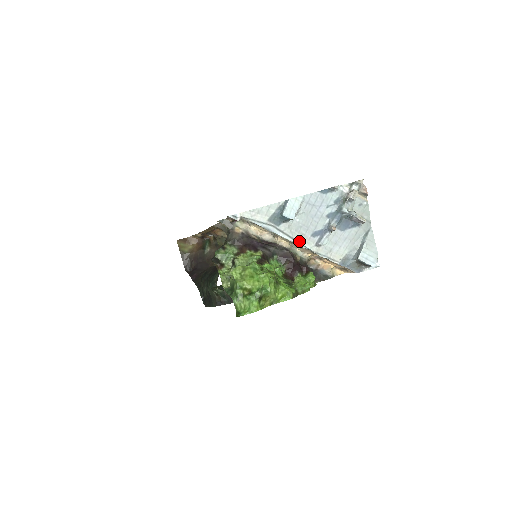
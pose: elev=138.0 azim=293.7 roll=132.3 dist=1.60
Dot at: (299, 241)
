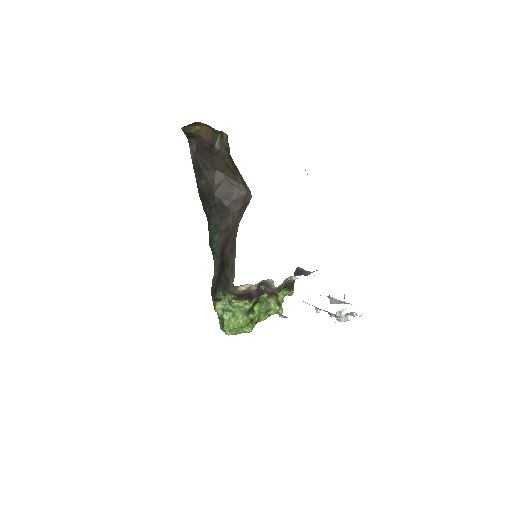
Dot at: occluded
